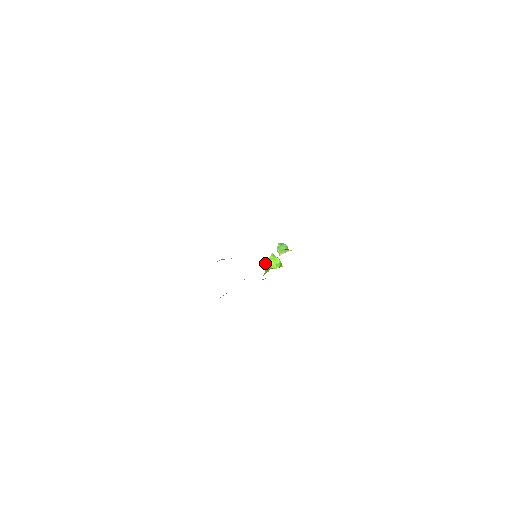
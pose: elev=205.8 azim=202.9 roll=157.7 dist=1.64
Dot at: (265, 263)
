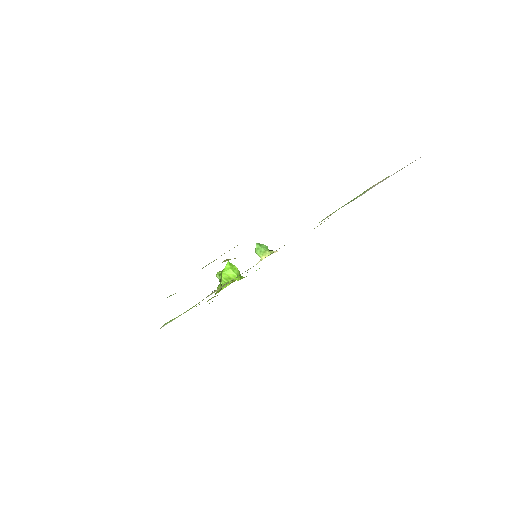
Dot at: (221, 274)
